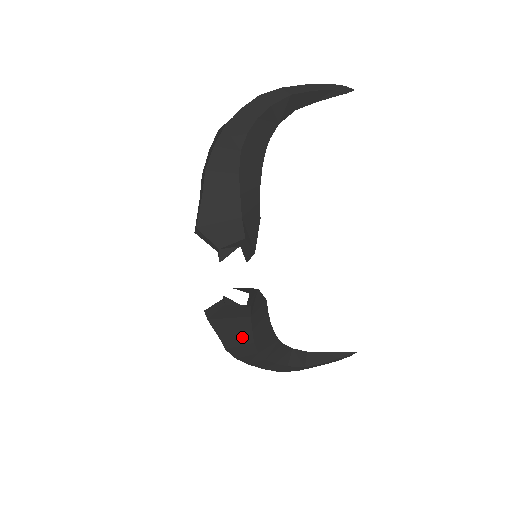
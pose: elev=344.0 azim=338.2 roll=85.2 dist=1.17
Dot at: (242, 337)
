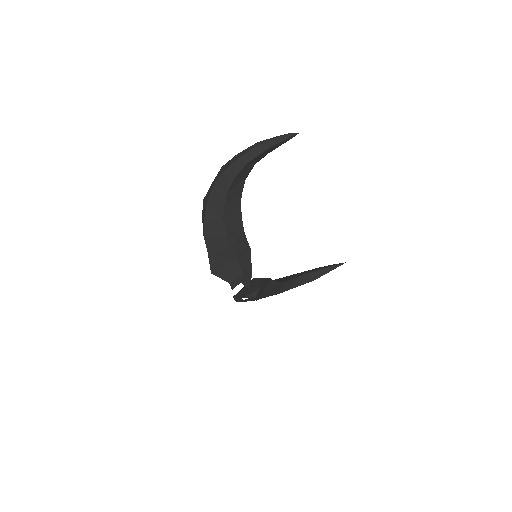
Dot at: occluded
